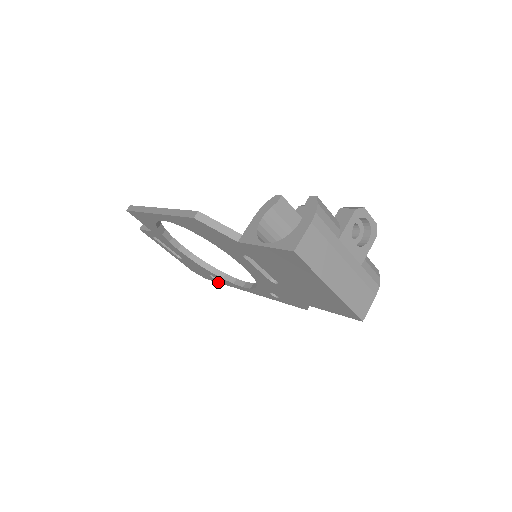
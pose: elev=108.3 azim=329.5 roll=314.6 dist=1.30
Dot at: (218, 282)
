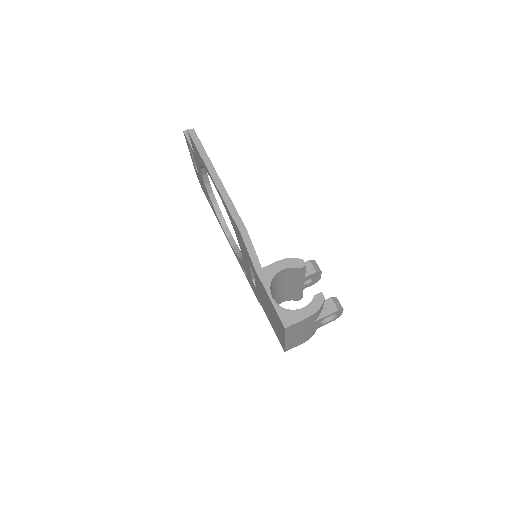
Dot at: (210, 205)
